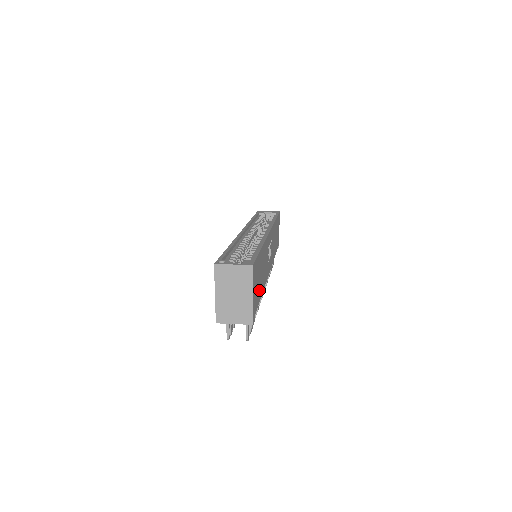
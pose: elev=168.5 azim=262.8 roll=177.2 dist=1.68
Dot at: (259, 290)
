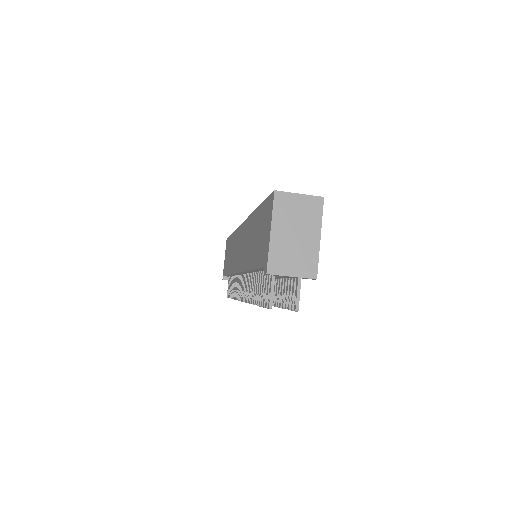
Dot at: occluded
